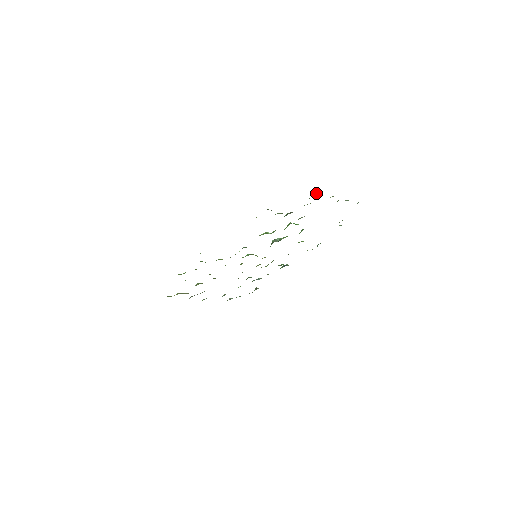
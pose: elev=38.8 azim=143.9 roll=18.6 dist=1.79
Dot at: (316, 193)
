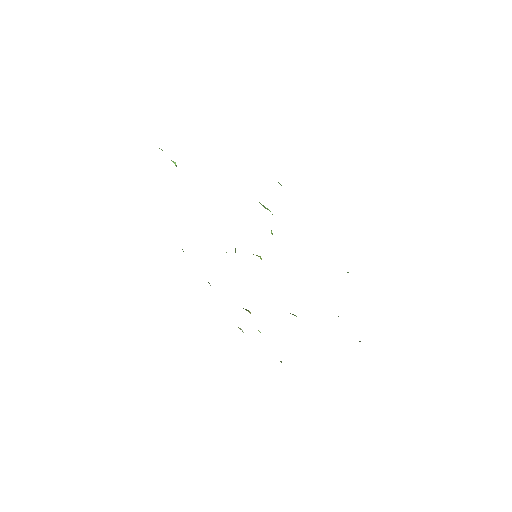
Dot at: occluded
